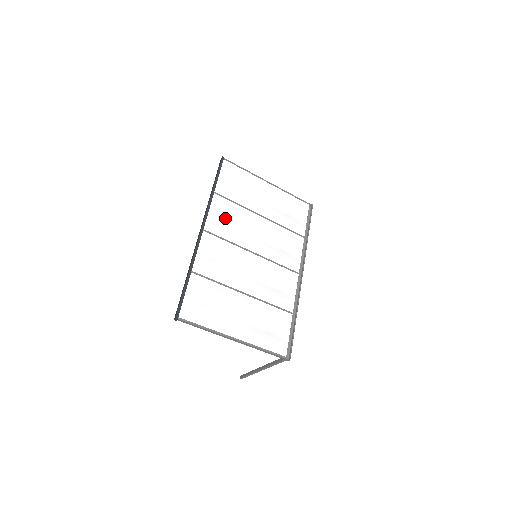
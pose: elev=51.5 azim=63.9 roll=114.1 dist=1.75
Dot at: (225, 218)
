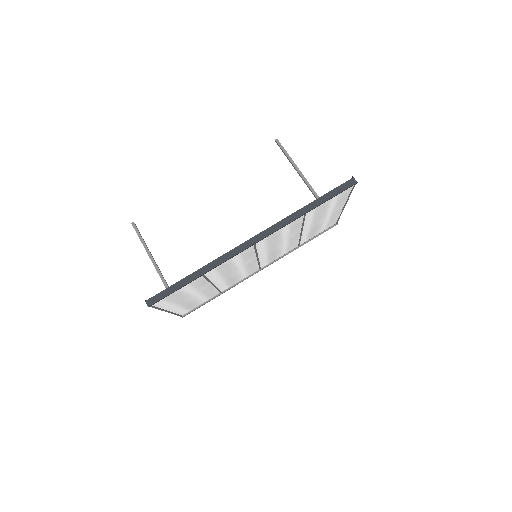
Dot at: (280, 234)
